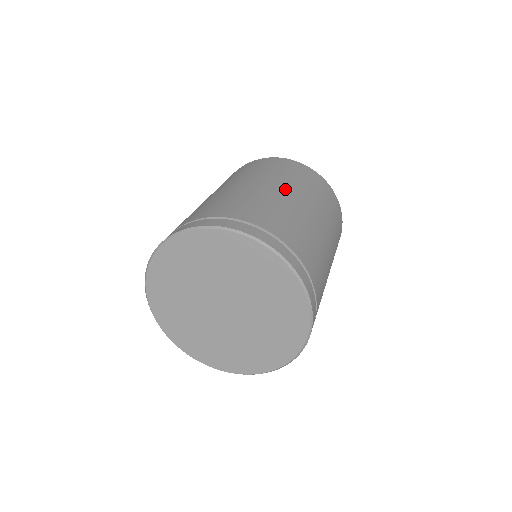
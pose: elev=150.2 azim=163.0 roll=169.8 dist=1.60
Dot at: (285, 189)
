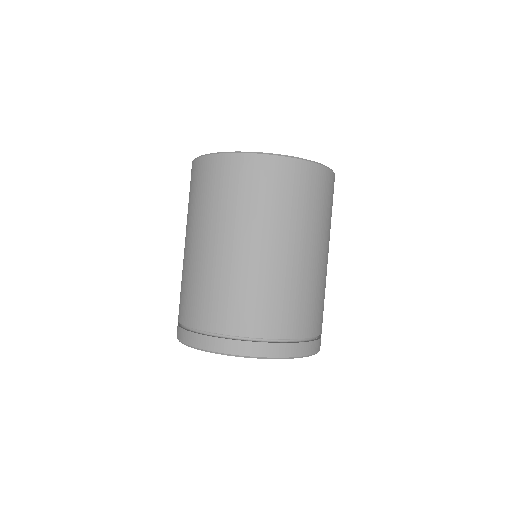
Dot at: (314, 249)
